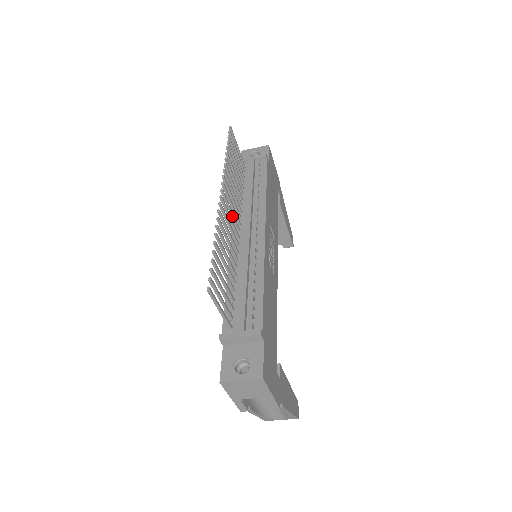
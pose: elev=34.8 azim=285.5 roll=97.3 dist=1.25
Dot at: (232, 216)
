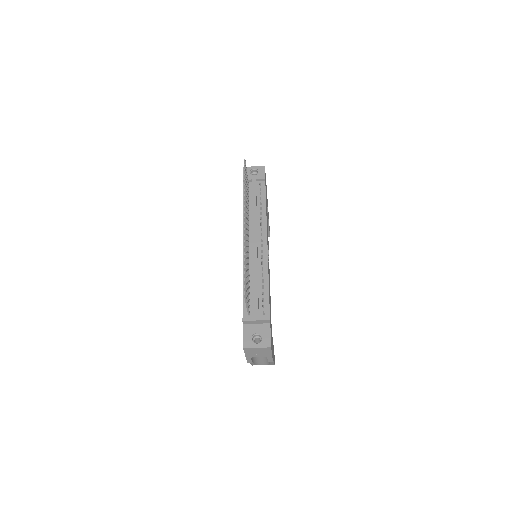
Dot at: (247, 232)
